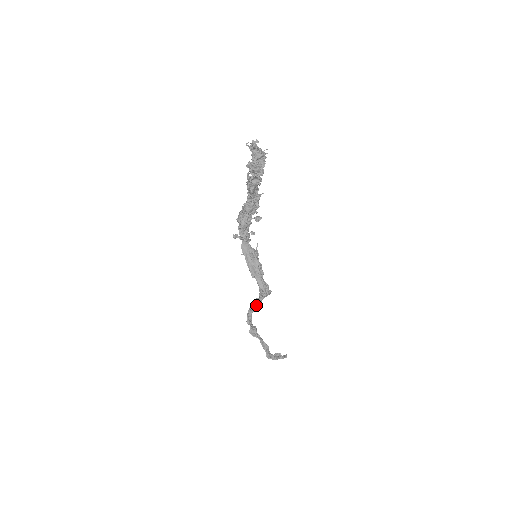
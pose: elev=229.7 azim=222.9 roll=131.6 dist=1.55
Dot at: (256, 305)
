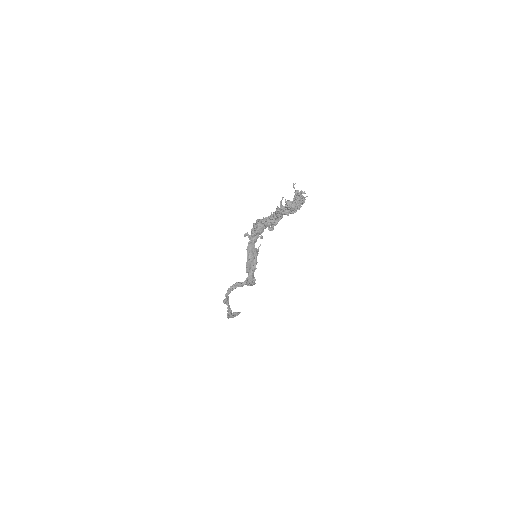
Dot at: (238, 286)
